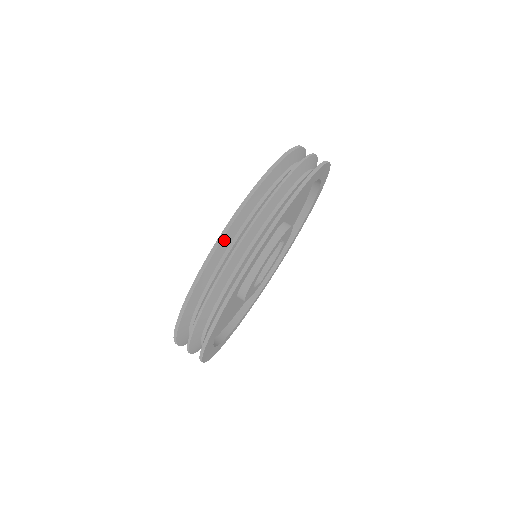
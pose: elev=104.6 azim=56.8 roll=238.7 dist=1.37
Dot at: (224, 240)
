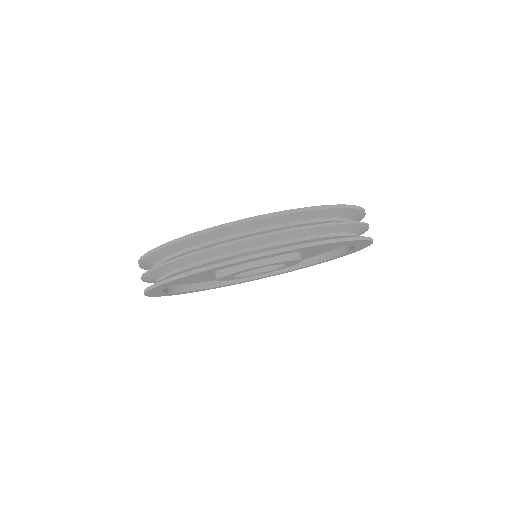
Dot at: (178, 244)
